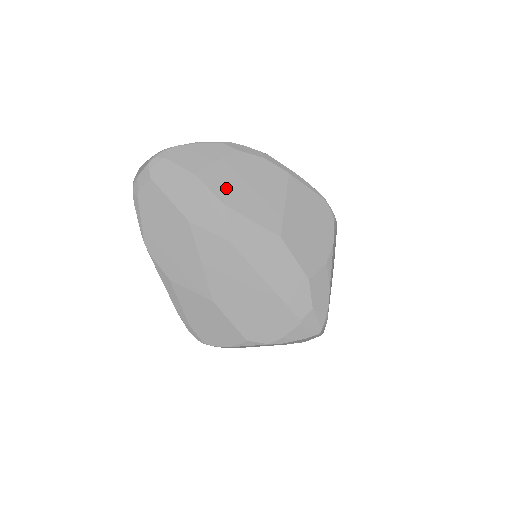
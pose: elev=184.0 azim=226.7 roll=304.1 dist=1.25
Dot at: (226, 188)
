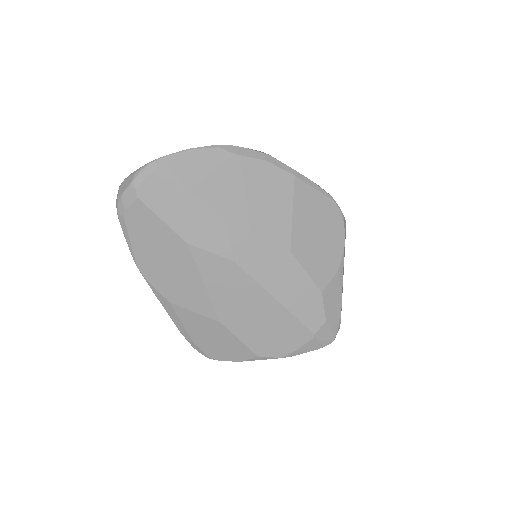
Dot at: (227, 202)
